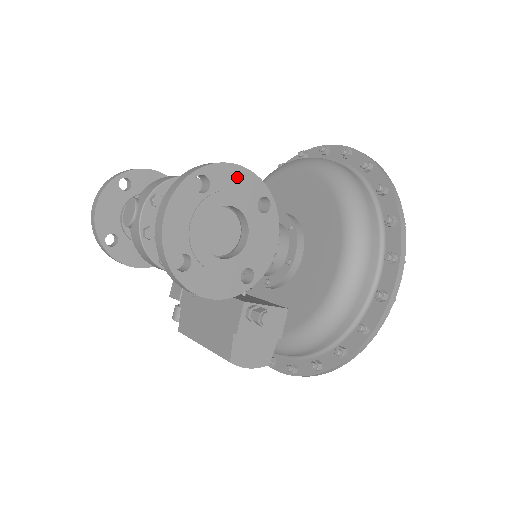
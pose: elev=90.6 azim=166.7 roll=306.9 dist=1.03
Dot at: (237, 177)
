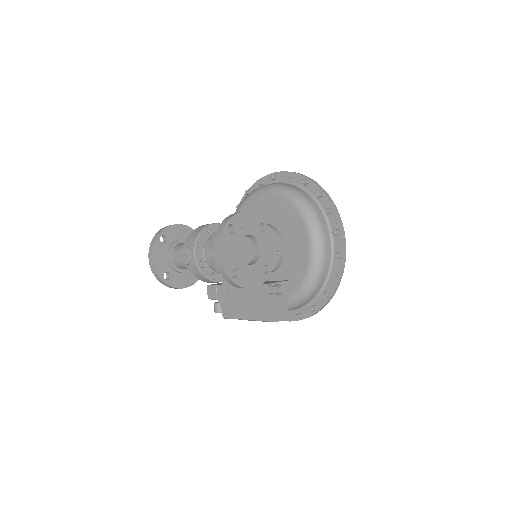
Dot at: (245, 218)
